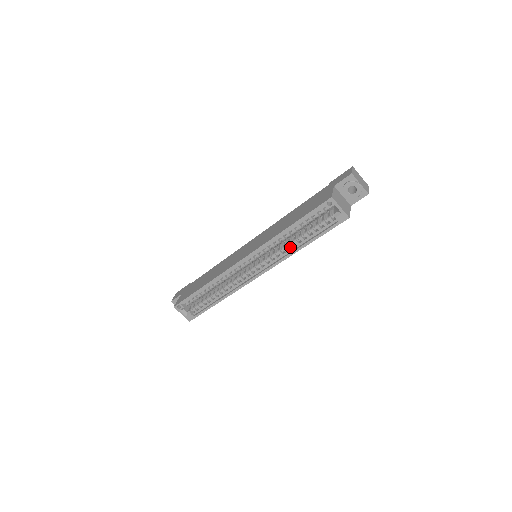
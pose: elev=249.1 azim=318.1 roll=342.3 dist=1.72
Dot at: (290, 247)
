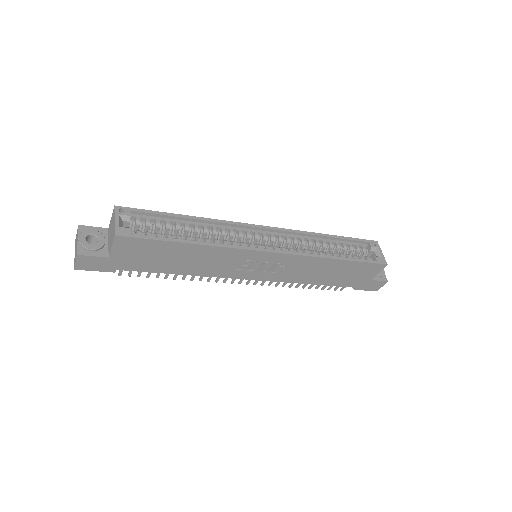
Dot at: (320, 253)
